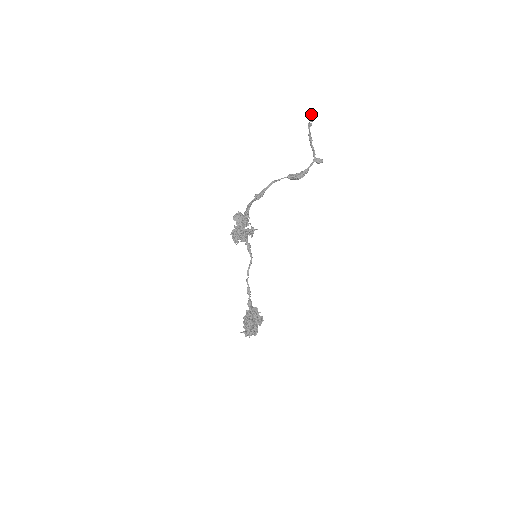
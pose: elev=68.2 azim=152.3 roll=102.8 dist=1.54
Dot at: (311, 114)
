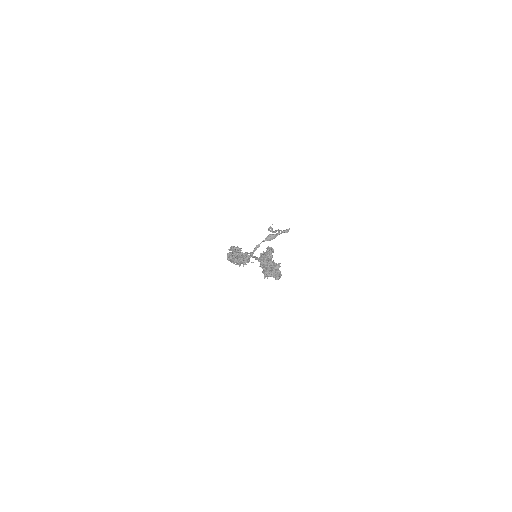
Dot at: (269, 228)
